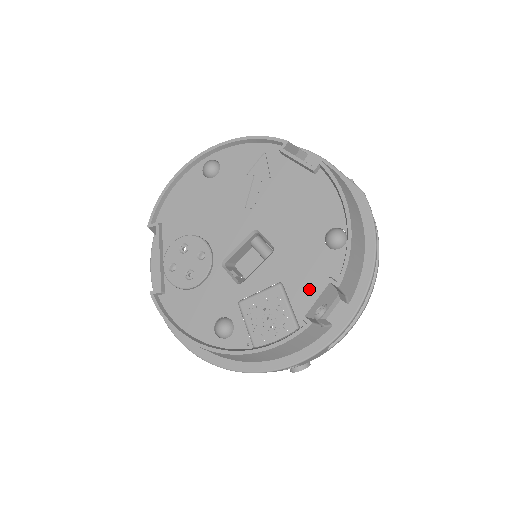
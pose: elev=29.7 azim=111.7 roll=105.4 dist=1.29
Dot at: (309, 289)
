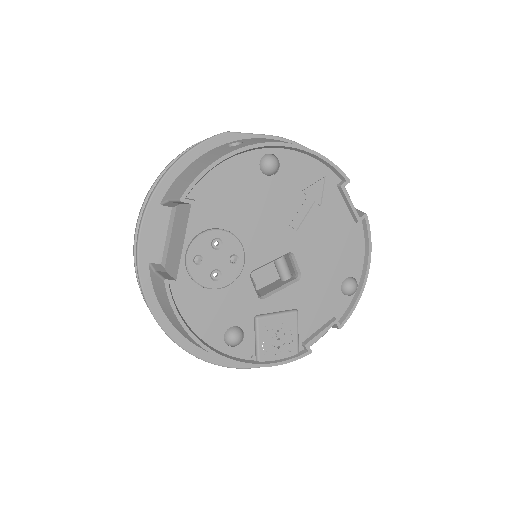
Dot at: (316, 322)
